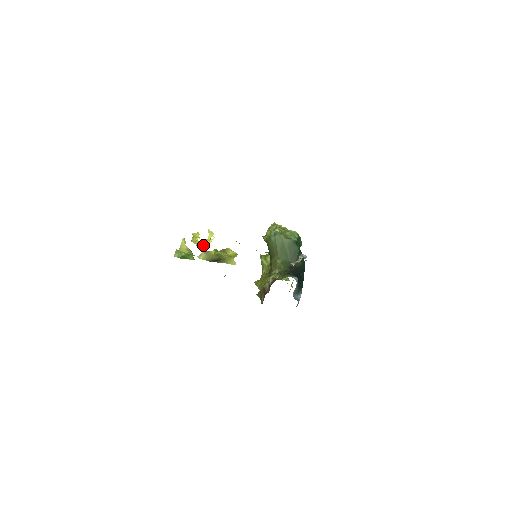
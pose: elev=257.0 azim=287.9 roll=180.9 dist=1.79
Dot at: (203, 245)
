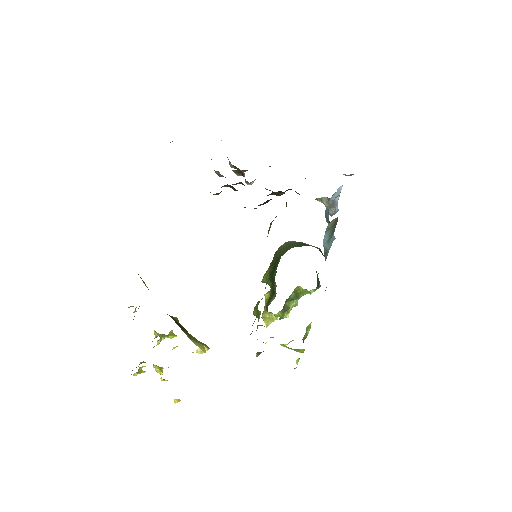
Dot at: (157, 335)
